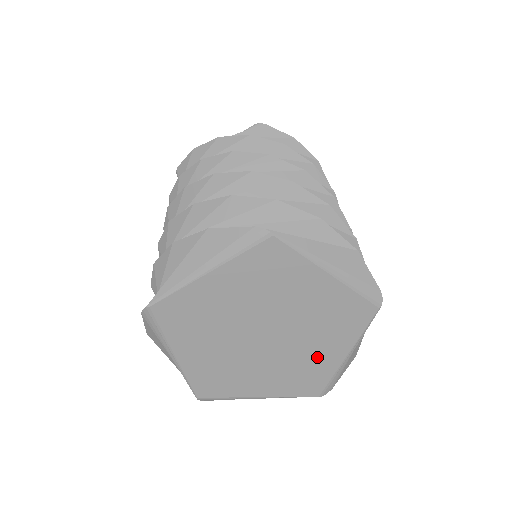
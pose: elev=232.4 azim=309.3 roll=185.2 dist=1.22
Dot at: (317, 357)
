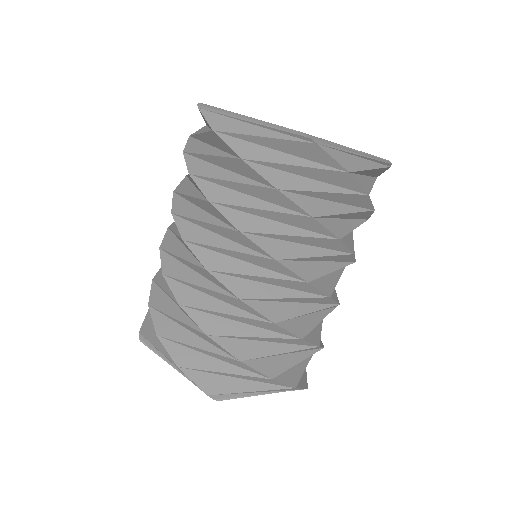
Dot at: occluded
